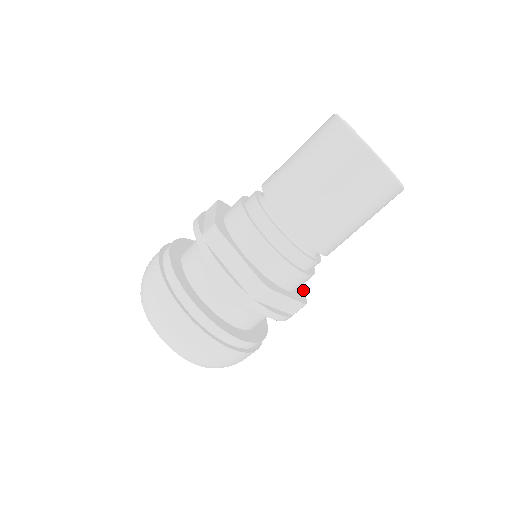
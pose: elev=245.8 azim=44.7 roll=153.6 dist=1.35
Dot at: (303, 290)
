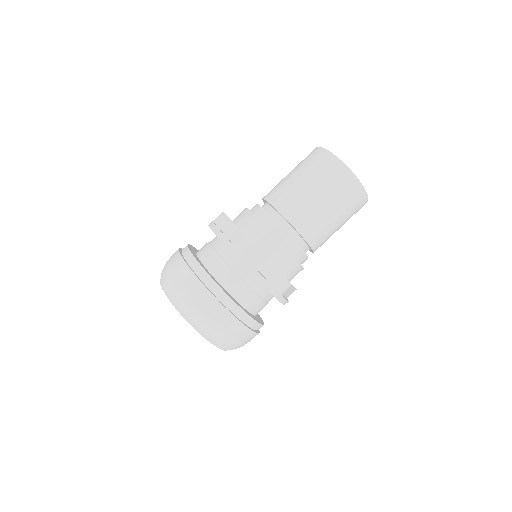
Dot at: occluded
